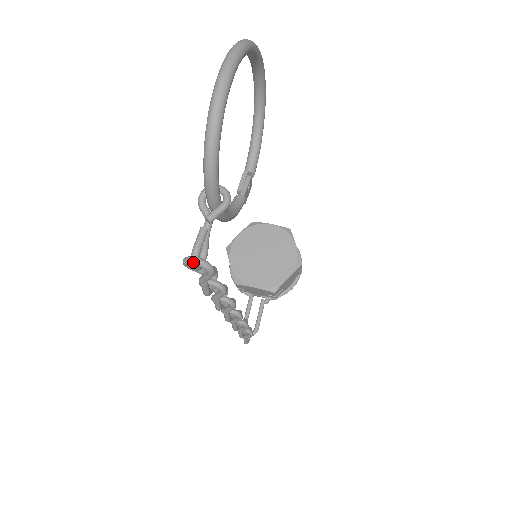
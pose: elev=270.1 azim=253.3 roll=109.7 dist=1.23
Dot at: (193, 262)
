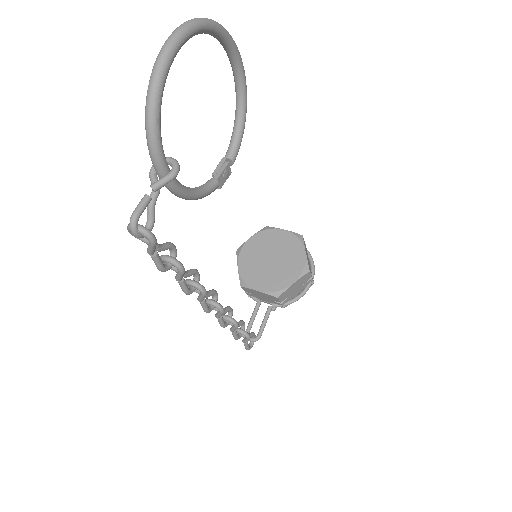
Dot at: (131, 227)
